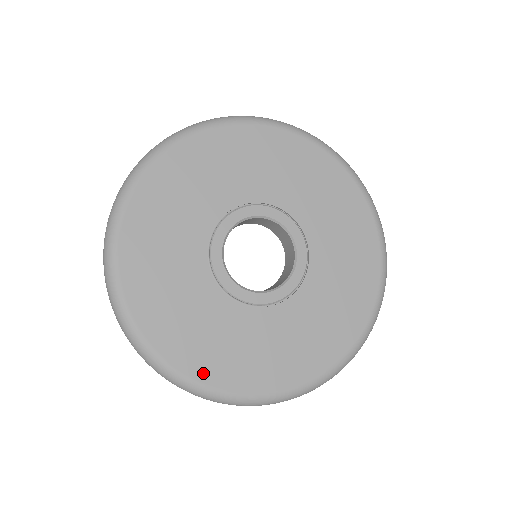
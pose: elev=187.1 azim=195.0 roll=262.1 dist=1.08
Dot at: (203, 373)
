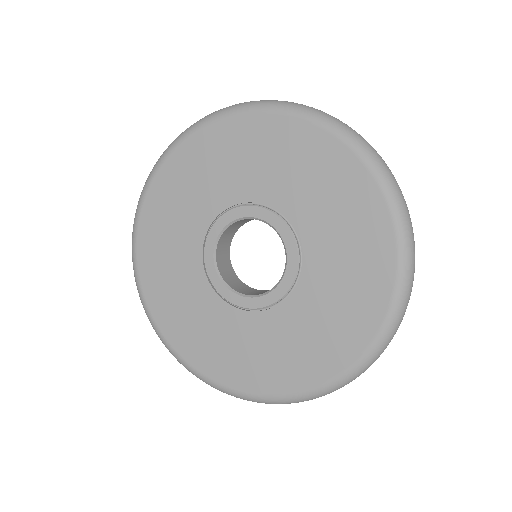
Dot at: (252, 385)
